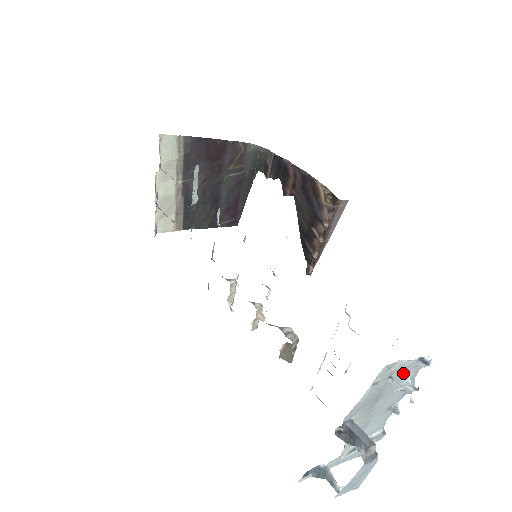
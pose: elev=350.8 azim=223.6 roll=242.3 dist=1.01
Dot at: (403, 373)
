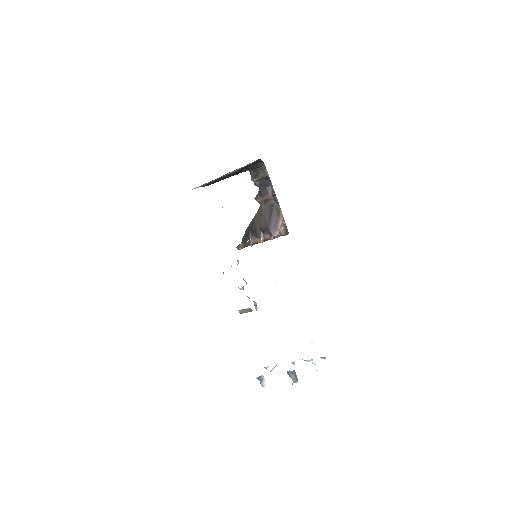
Dot at: occluded
